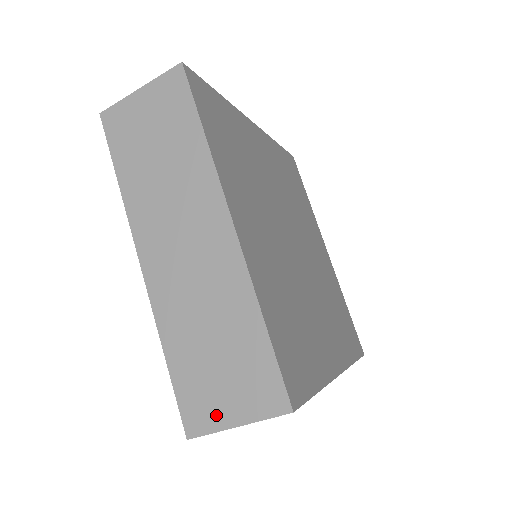
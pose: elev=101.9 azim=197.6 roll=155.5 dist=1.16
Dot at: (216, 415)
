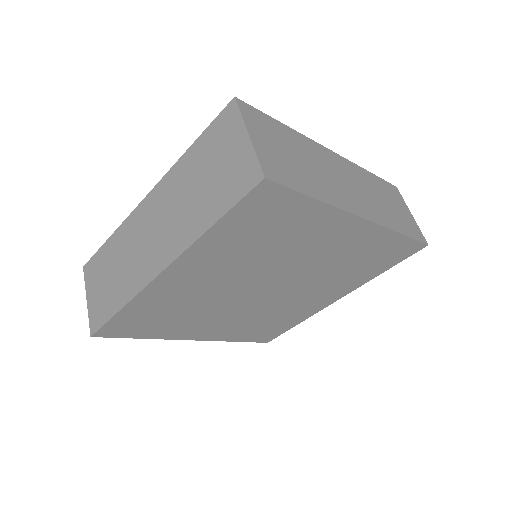
Dot at: (90, 284)
